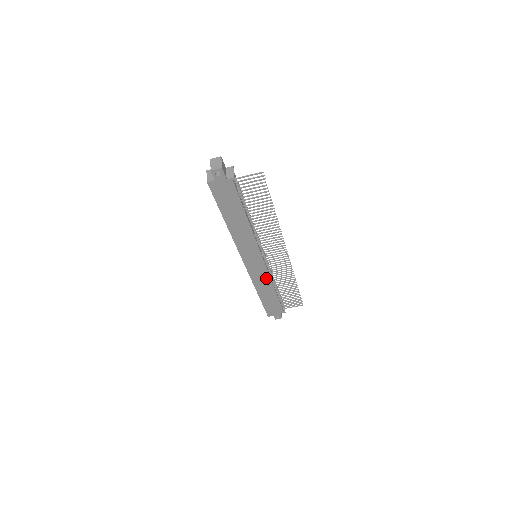
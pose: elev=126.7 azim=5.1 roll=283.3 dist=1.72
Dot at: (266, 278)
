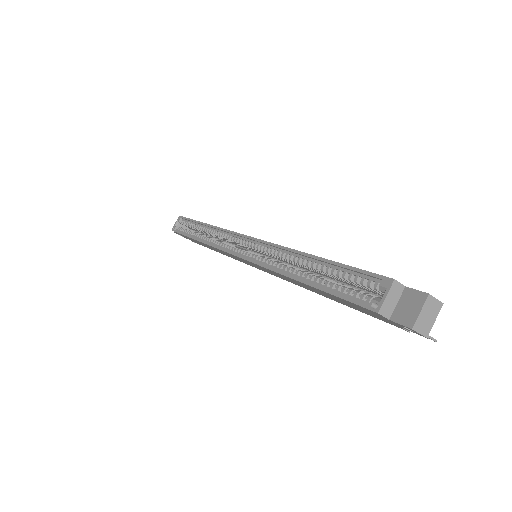
Dot at: (230, 256)
